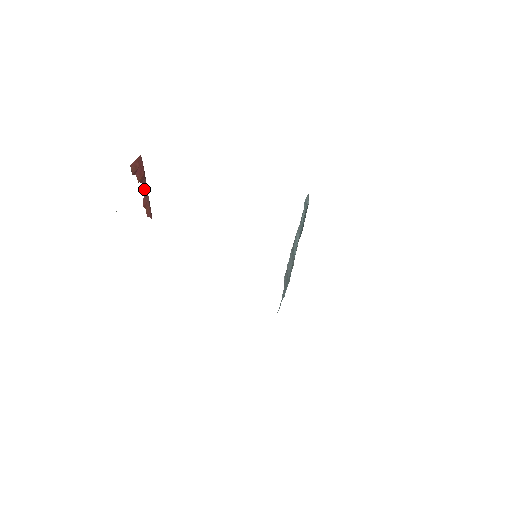
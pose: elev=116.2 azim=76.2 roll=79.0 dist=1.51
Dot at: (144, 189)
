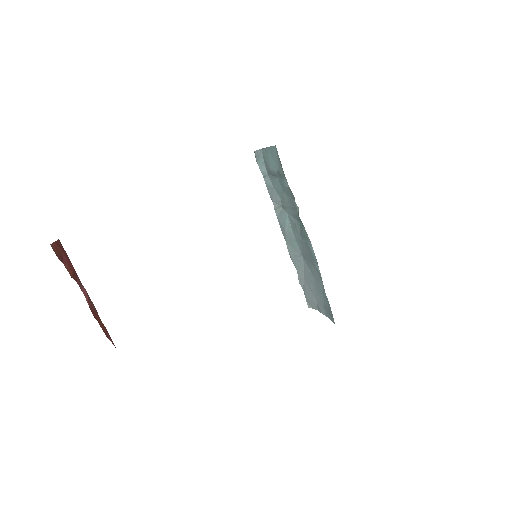
Dot at: (84, 294)
